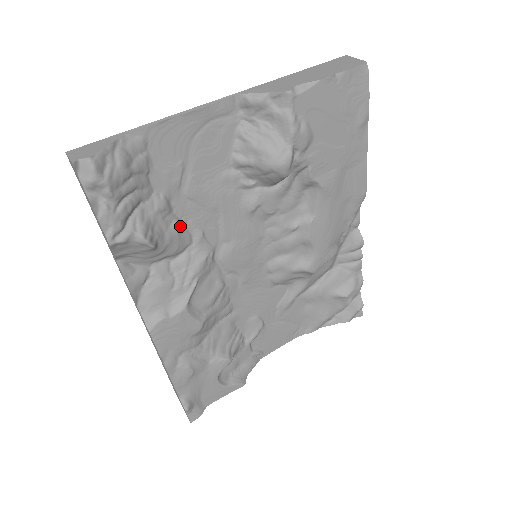
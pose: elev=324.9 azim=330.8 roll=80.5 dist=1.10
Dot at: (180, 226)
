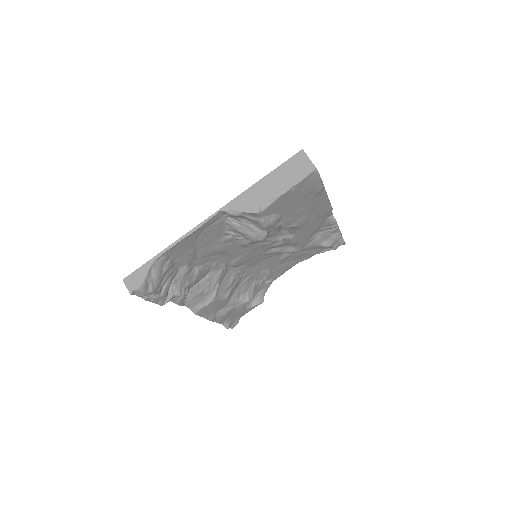
Dot at: (200, 270)
